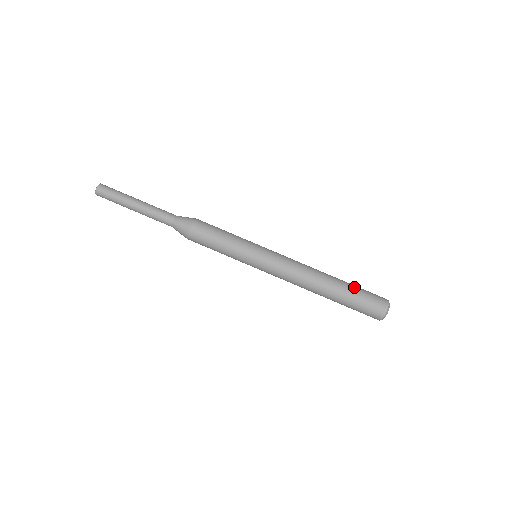
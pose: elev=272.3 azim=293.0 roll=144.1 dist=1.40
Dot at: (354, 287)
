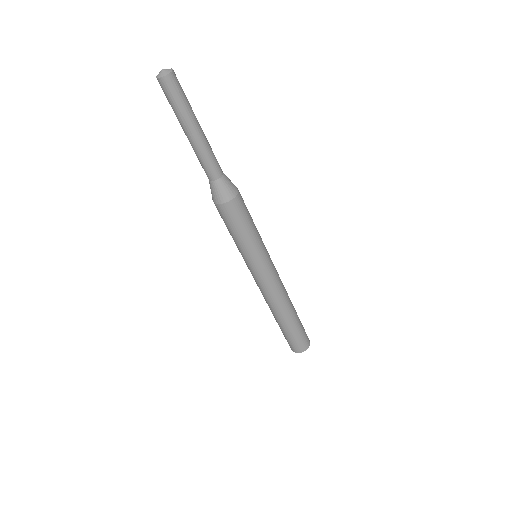
Dot at: (300, 325)
